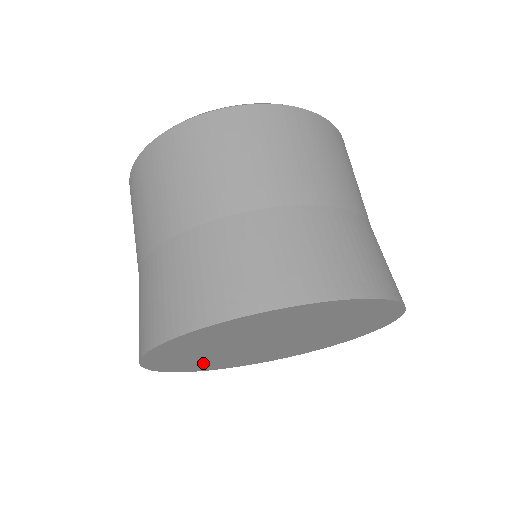
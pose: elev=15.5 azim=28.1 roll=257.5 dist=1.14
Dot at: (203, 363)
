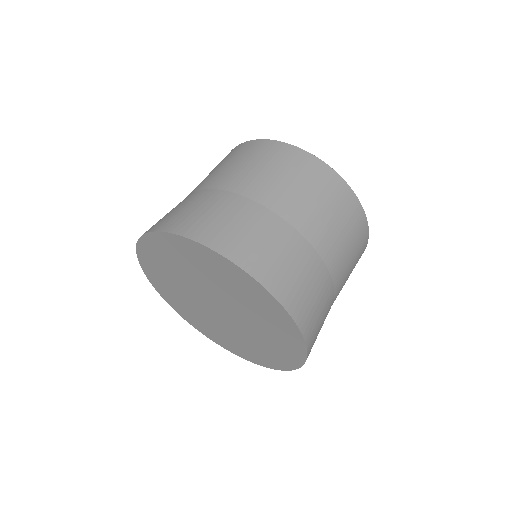
Dot at: (162, 269)
